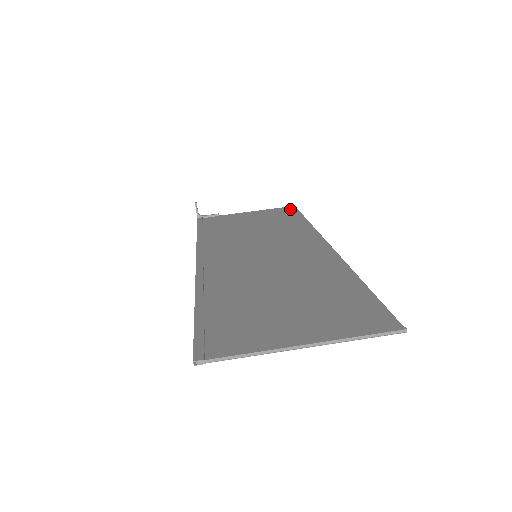
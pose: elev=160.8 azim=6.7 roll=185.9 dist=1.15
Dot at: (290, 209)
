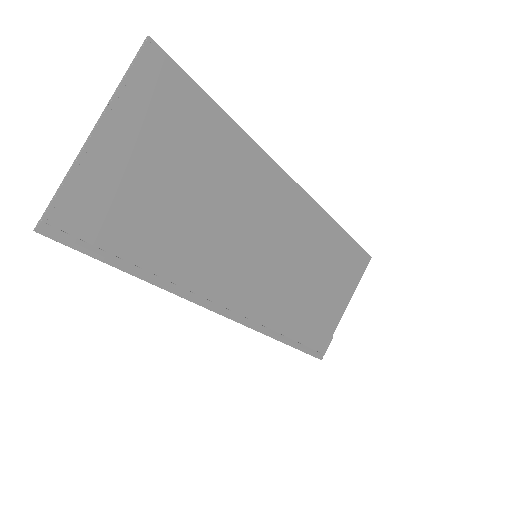
Dot at: (361, 259)
